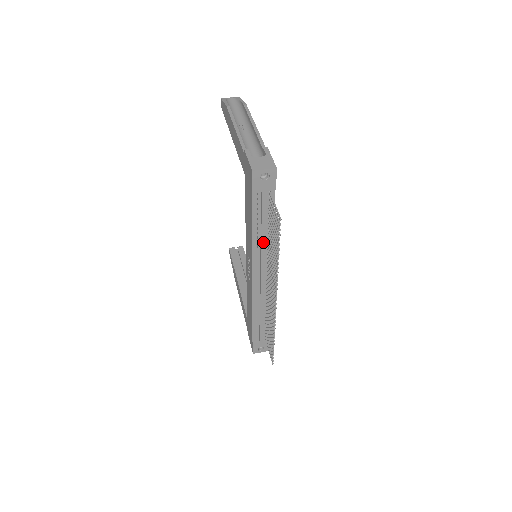
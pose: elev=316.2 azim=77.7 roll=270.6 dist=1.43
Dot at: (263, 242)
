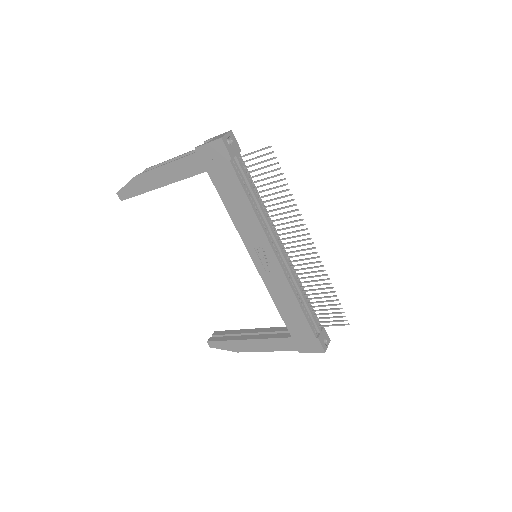
Dot at: (262, 209)
